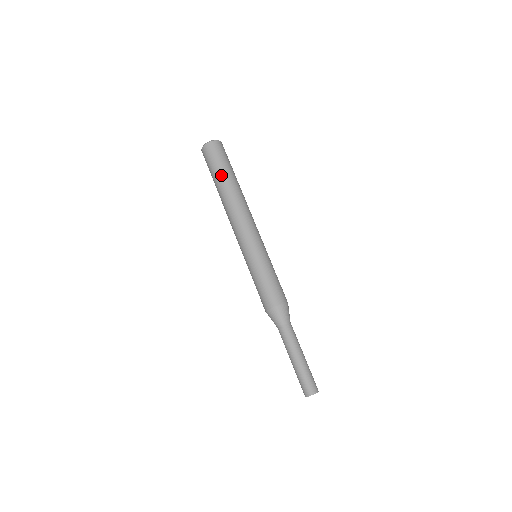
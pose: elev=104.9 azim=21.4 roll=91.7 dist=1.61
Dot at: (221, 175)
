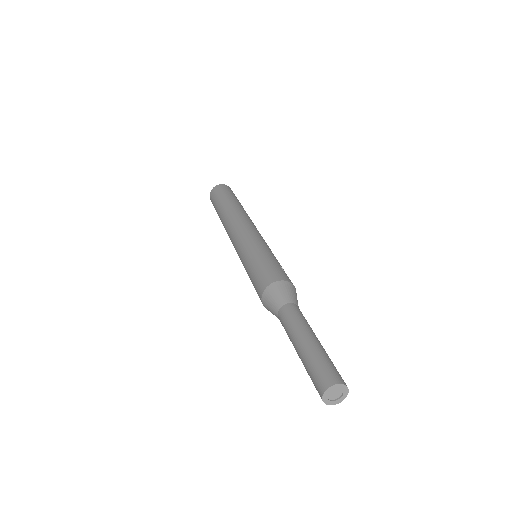
Dot at: (220, 203)
